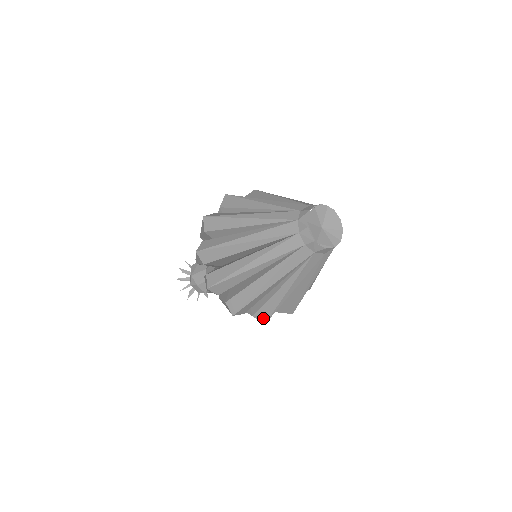
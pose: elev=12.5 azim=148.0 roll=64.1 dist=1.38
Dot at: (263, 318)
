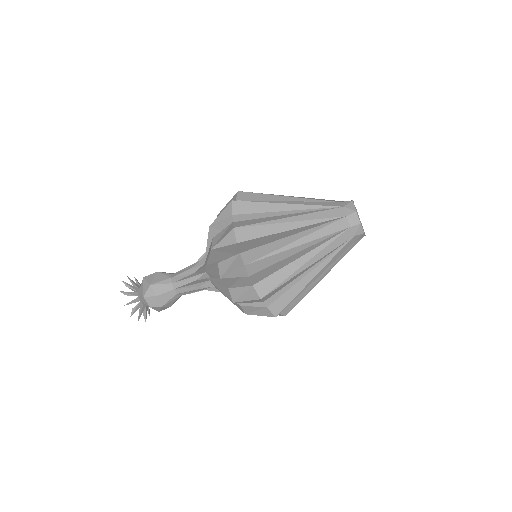
Dot at: (277, 309)
